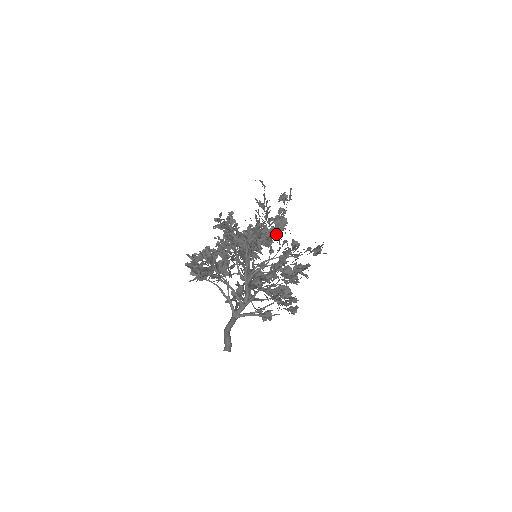
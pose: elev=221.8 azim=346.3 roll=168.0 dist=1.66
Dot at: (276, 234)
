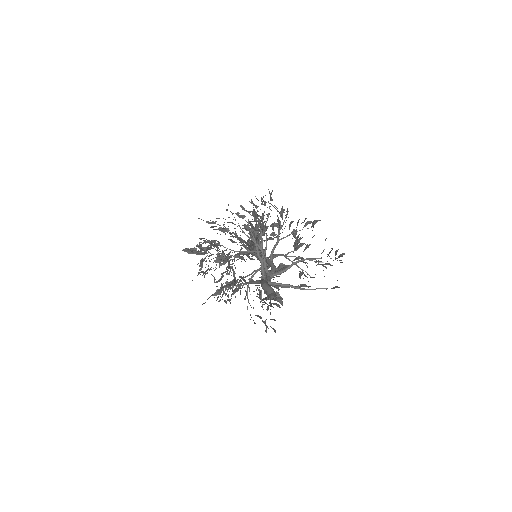
Dot at: occluded
